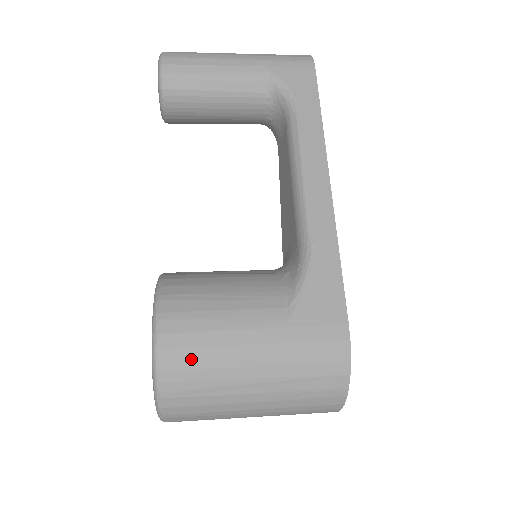
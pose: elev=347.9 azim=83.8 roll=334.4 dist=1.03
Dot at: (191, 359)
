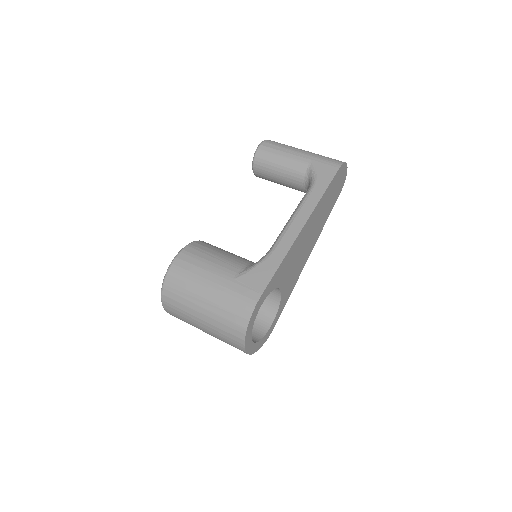
Dot at: (182, 274)
